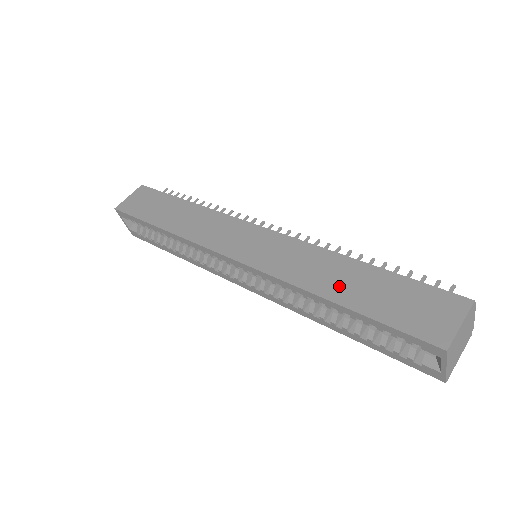
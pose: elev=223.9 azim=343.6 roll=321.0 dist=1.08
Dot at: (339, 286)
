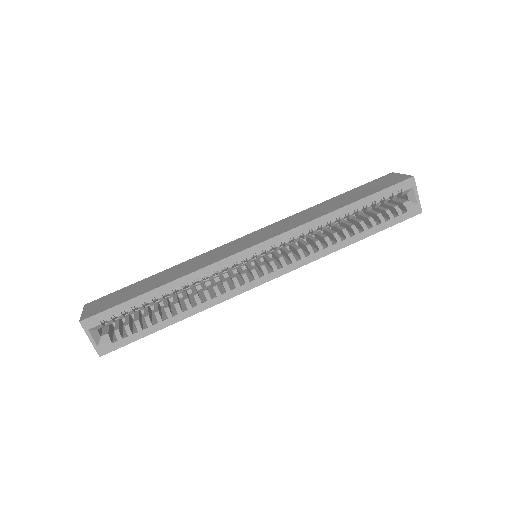
Dot at: (336, 205)
